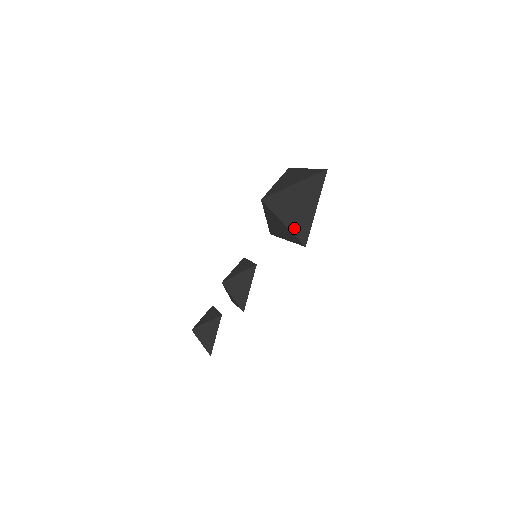
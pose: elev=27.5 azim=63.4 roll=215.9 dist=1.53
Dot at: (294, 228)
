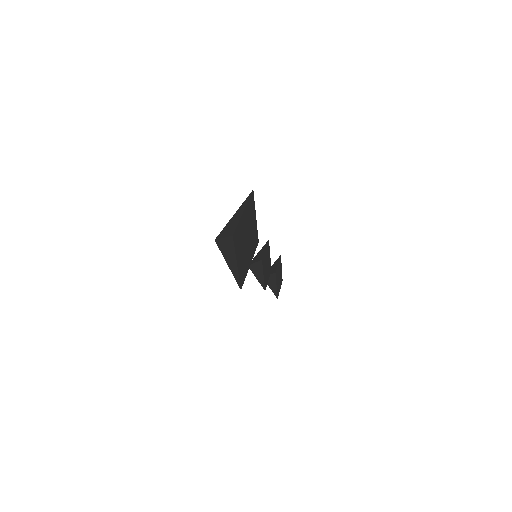
Dot at: (233, 272)
